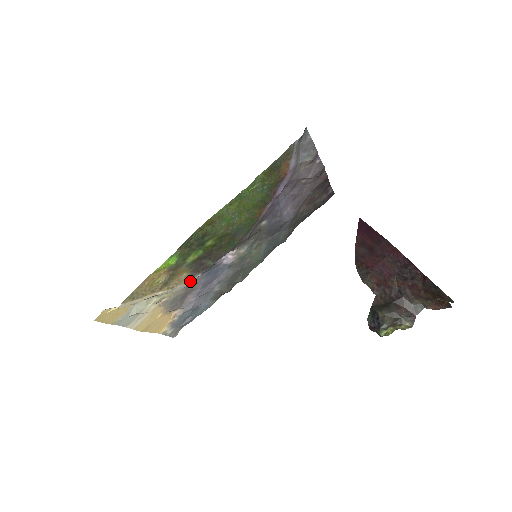
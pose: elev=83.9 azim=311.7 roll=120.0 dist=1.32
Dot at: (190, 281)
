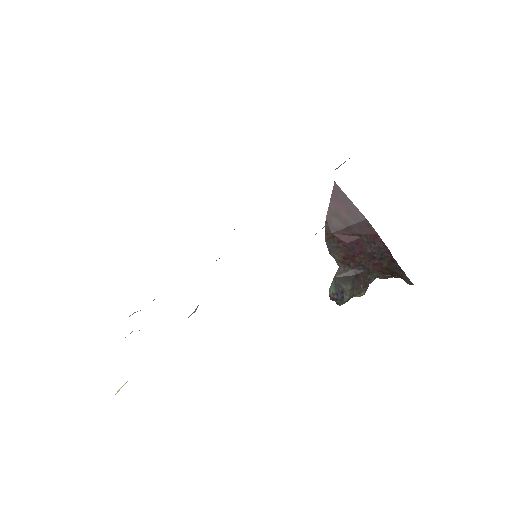
Dot at: (195, 311)
